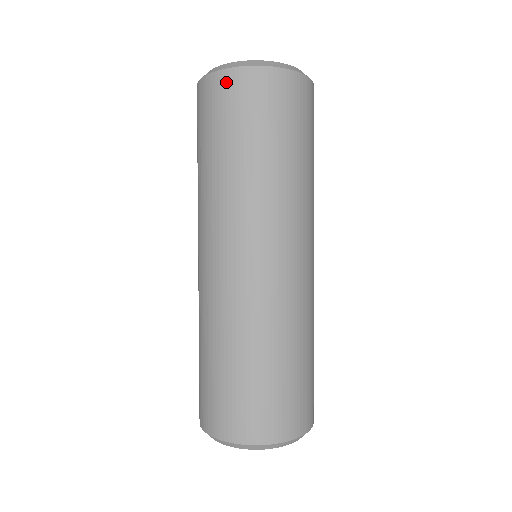
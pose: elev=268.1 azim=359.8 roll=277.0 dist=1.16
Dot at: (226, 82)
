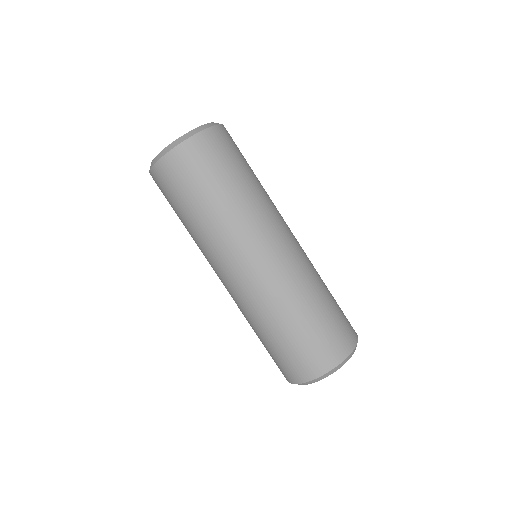
Dot at: occluded
